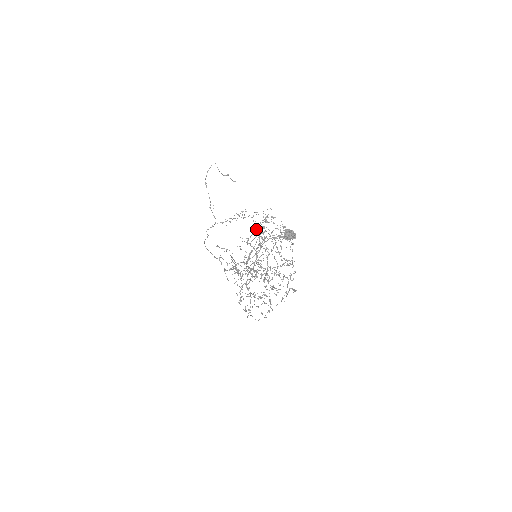
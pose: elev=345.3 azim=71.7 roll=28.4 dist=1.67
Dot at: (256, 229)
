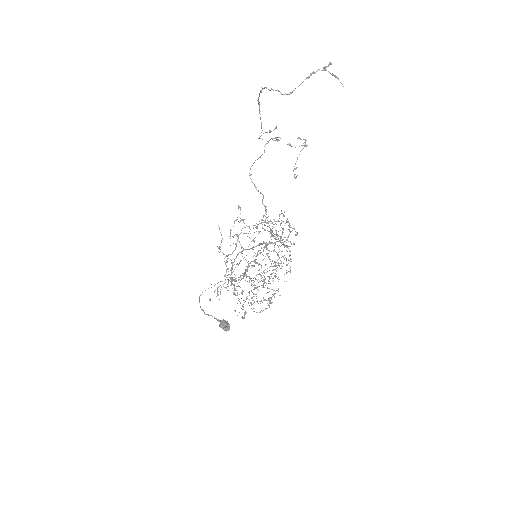
Dot at: (257, 245)
